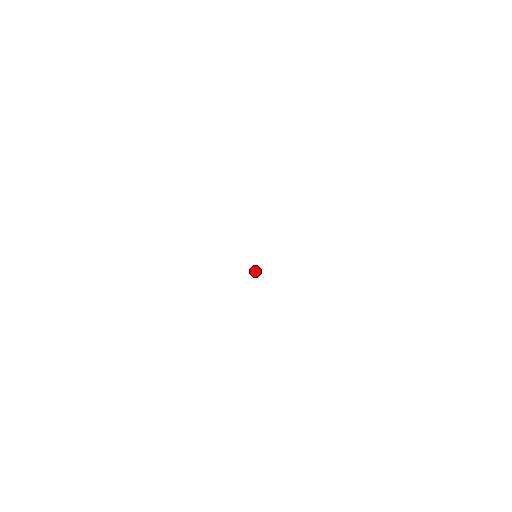
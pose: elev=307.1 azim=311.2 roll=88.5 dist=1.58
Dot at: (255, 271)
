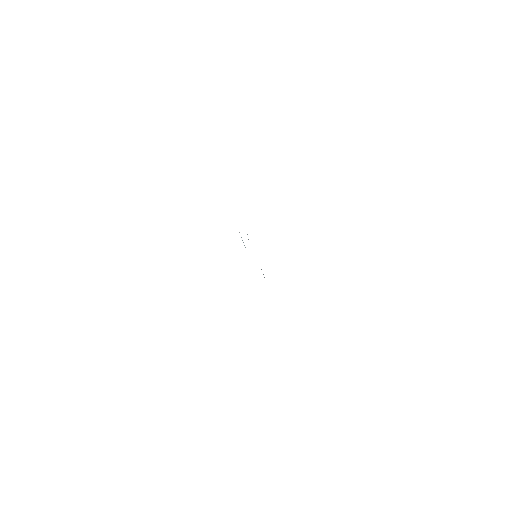
Dot at: occluded
